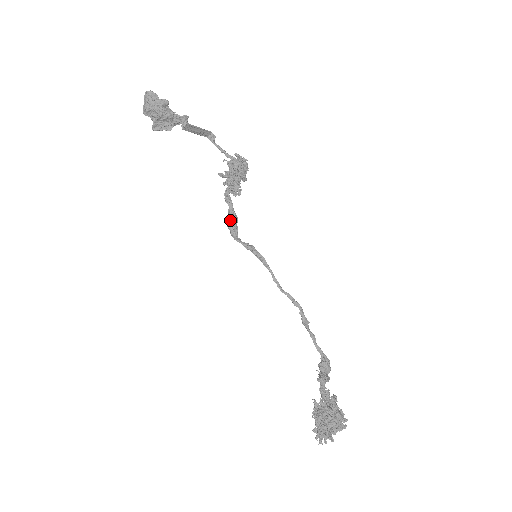
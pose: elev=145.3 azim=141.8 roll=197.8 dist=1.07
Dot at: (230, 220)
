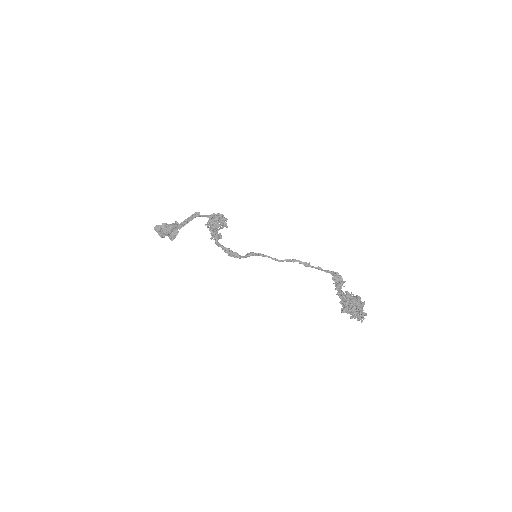
Dot at: (227, 253)
